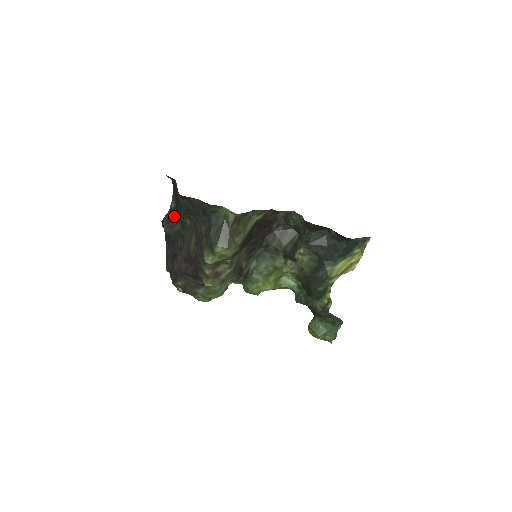
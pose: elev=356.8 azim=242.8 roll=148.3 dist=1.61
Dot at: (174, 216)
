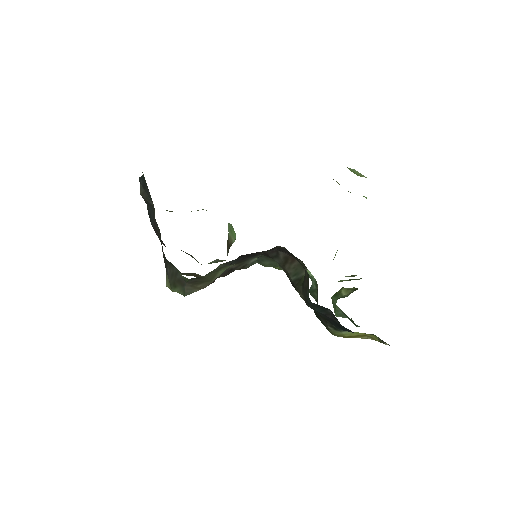
Dot at: (147, 188)
